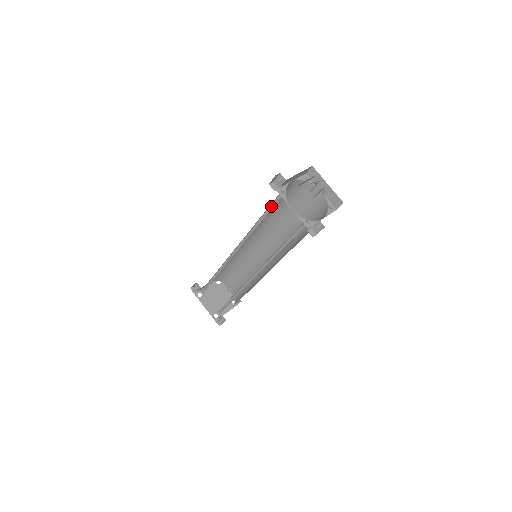
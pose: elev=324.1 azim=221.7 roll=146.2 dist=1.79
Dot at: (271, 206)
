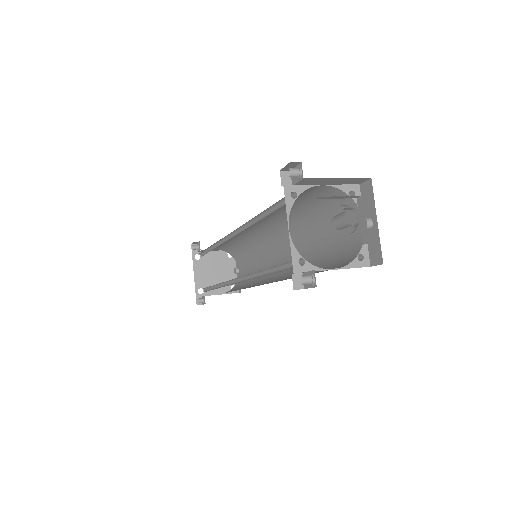
Dot at: (278, 205)
